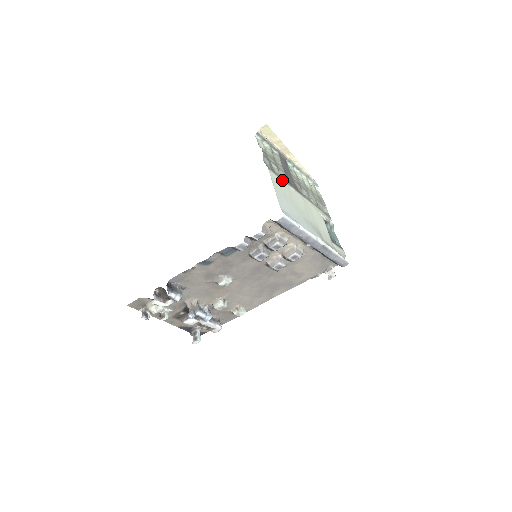
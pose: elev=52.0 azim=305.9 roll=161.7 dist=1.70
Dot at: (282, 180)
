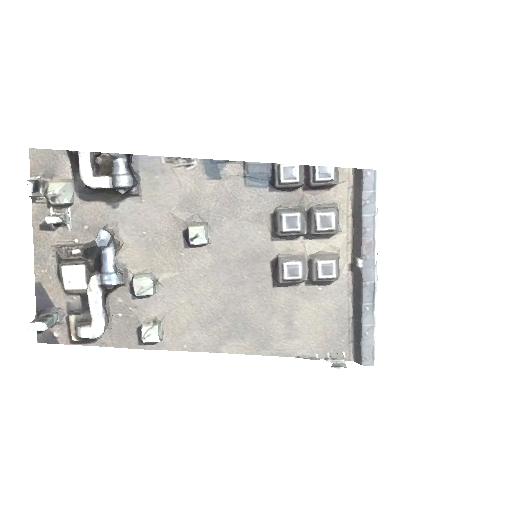
Dot at: occluded
